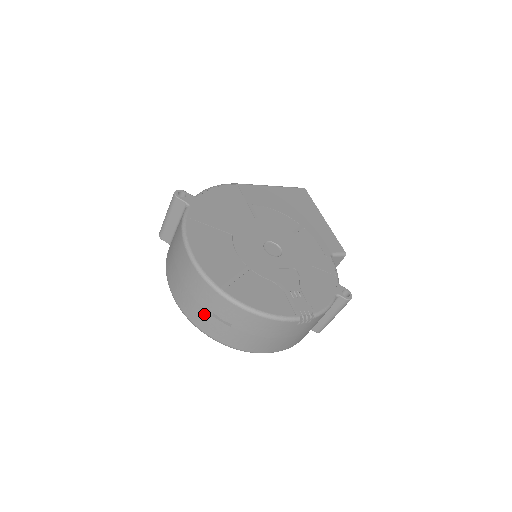
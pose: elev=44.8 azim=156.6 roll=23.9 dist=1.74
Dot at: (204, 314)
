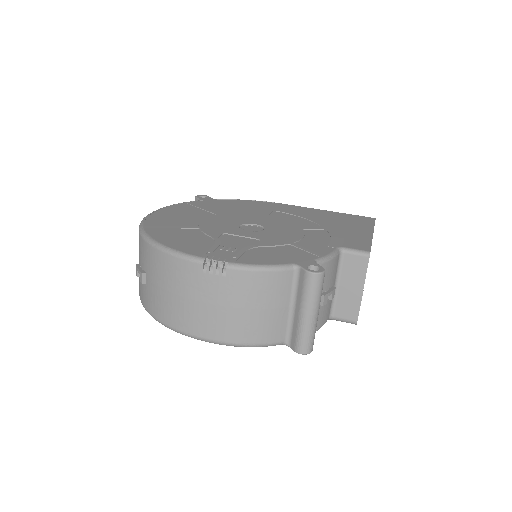
Dot at: occluded
